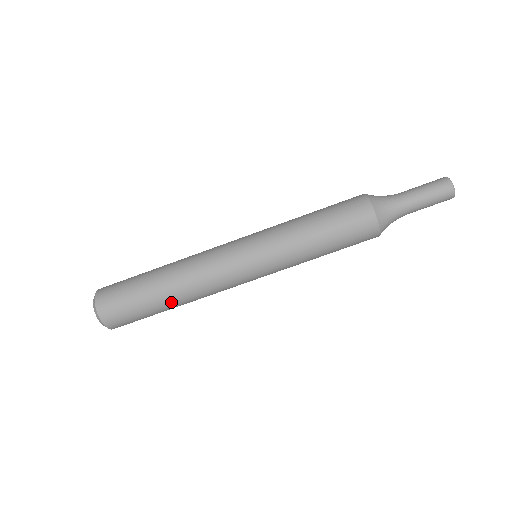
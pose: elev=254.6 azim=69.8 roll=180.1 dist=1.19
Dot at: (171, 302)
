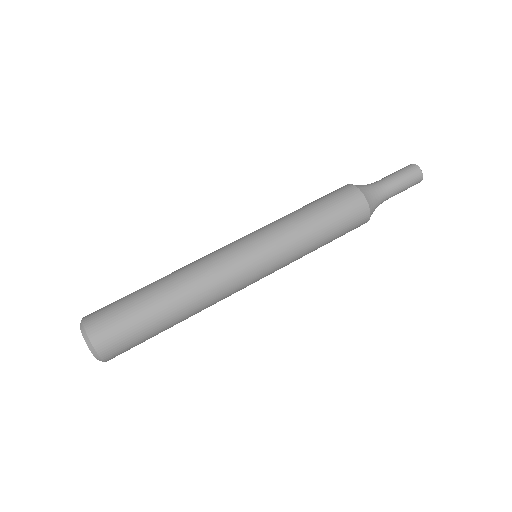
Dot at: (178, 319)
